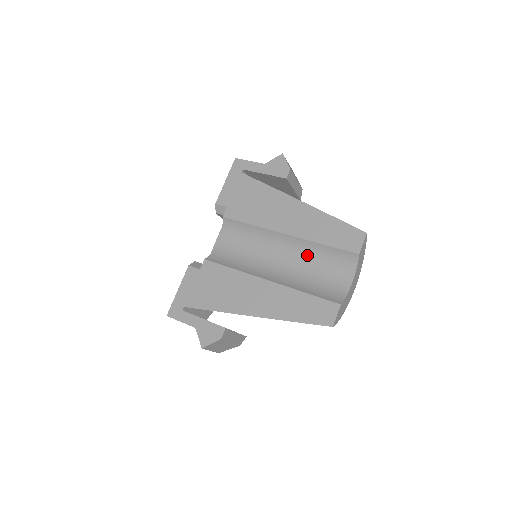
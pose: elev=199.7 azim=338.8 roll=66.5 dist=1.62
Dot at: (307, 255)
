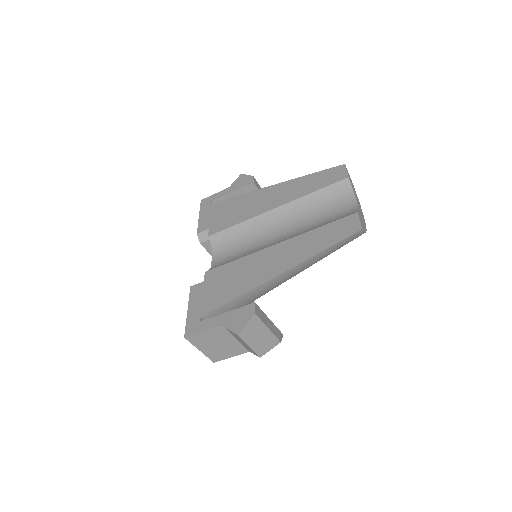
Dot at: (303, 213)
